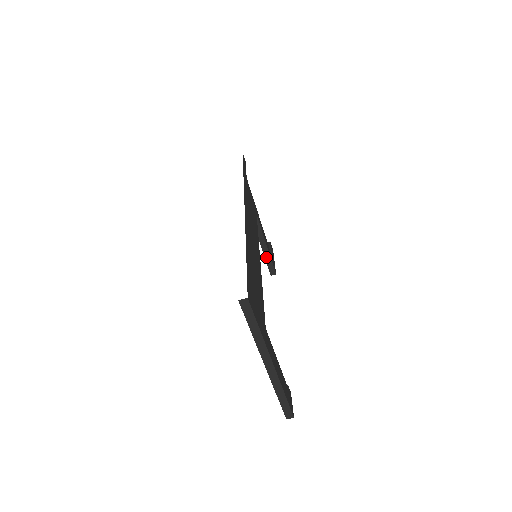
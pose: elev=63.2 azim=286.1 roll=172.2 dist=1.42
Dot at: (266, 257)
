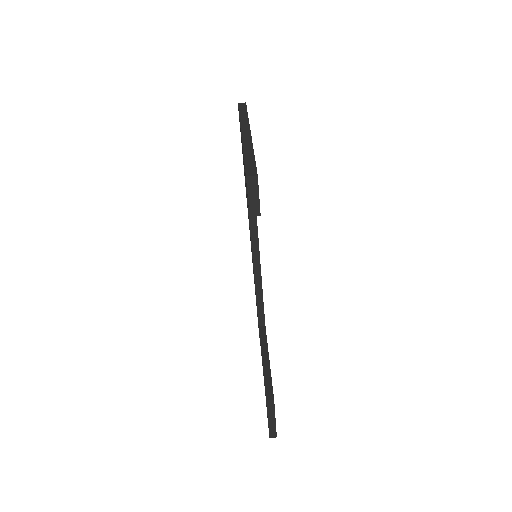
Dot at: (265, 373)
